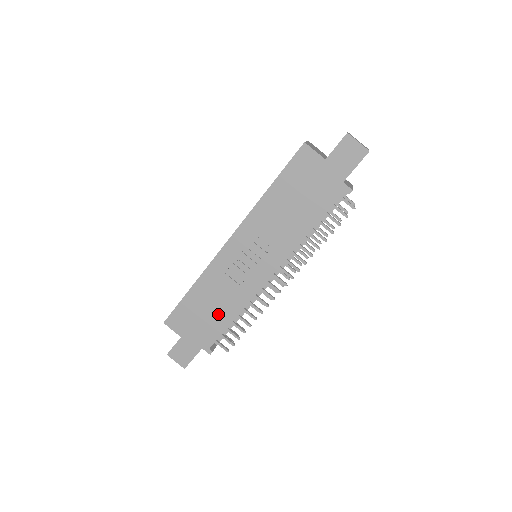
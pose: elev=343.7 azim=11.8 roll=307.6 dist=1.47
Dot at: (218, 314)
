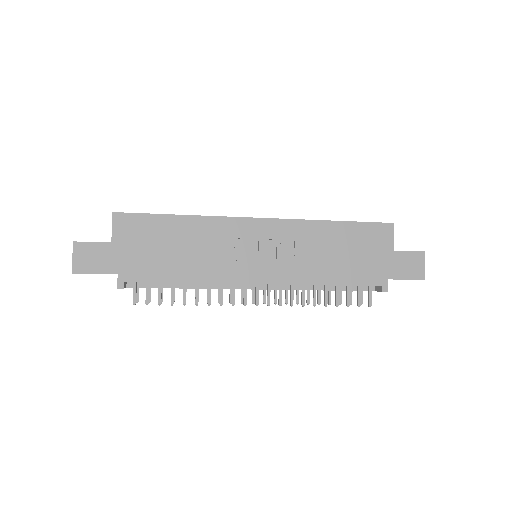
Dot at: (175, 262)
